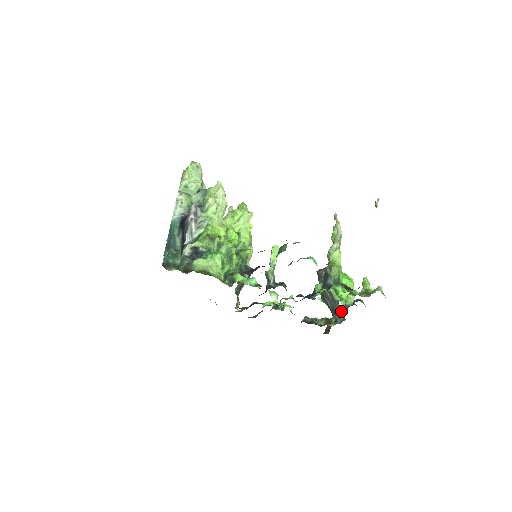
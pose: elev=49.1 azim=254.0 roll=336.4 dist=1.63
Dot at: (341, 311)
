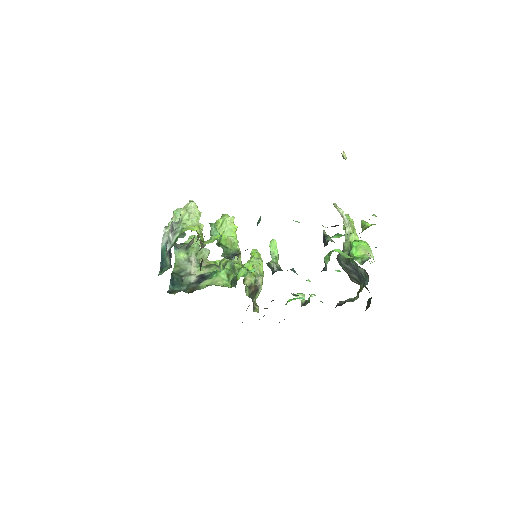
Dot at: (363, 272)
